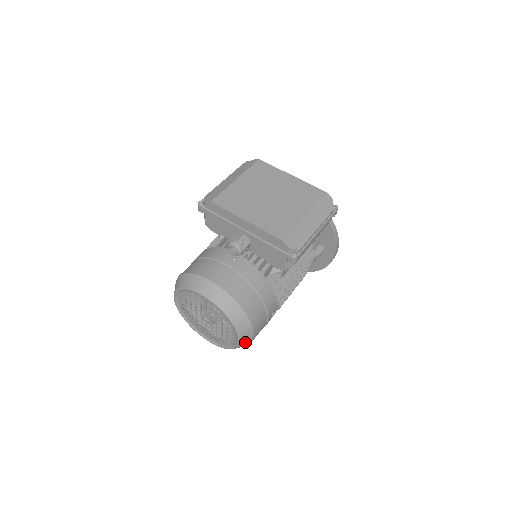
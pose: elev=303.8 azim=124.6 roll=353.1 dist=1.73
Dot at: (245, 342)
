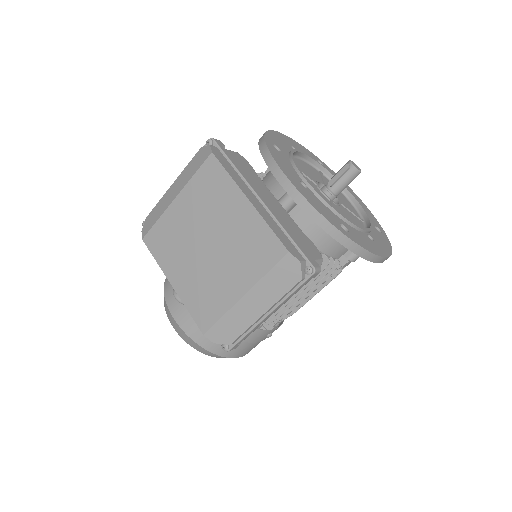
Dot at: occluded
